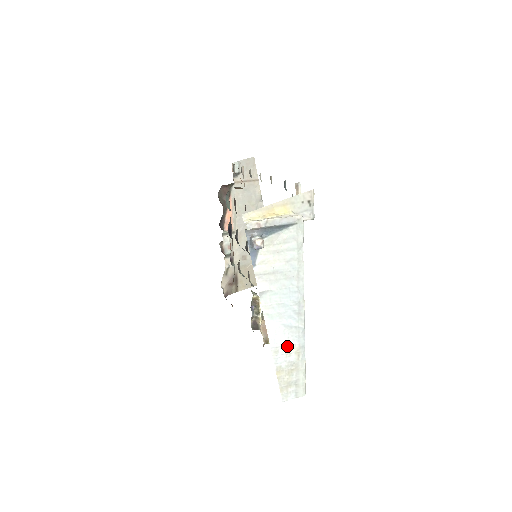
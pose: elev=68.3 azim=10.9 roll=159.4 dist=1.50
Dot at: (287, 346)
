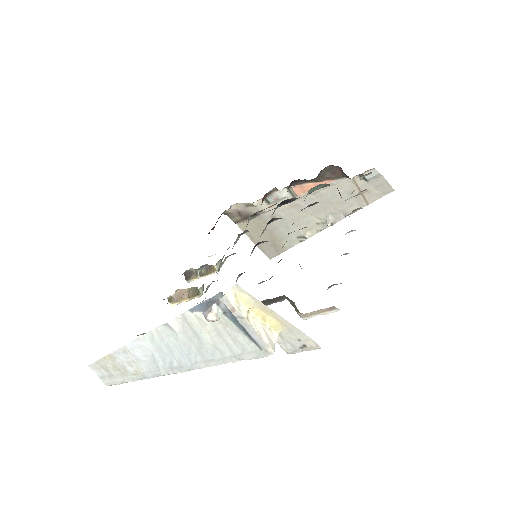
Dot at: (136, 361)
